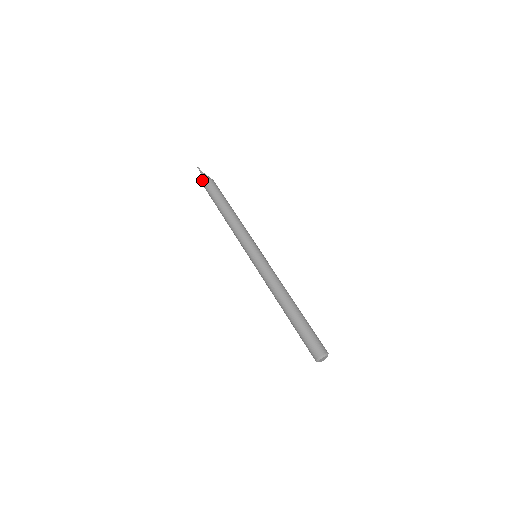
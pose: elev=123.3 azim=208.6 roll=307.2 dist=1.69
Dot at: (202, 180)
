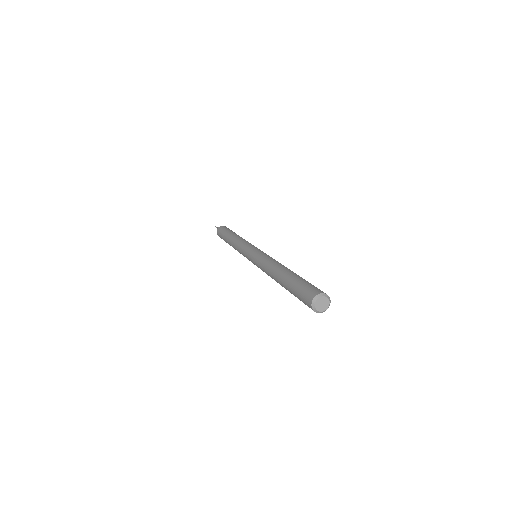
Dot at: occluded
